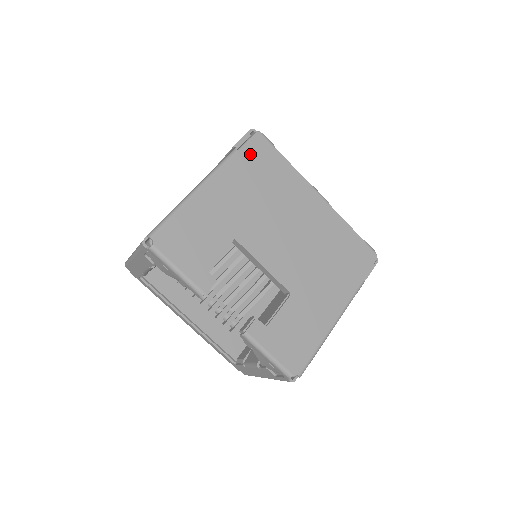
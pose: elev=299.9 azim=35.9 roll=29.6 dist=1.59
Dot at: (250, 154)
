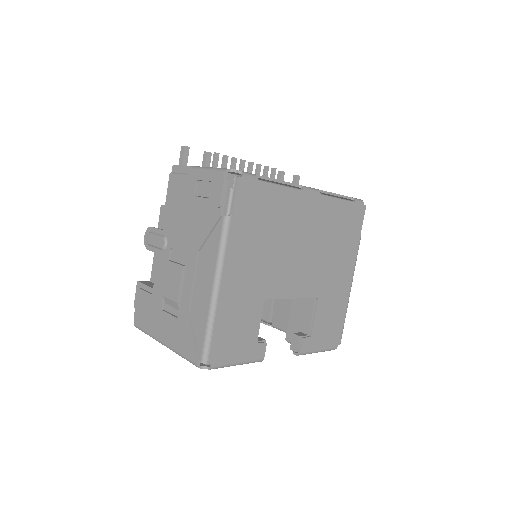
Dot at: (242, 209)
